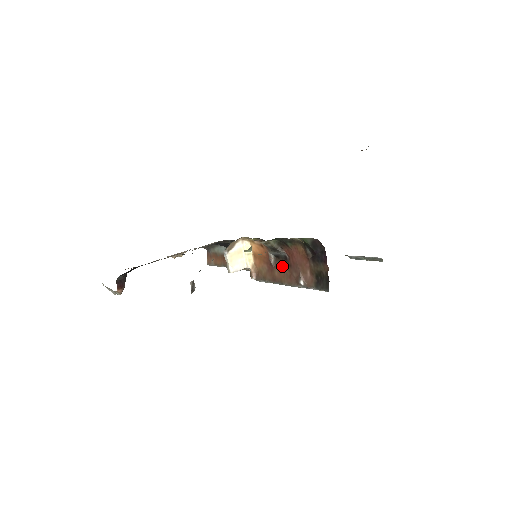
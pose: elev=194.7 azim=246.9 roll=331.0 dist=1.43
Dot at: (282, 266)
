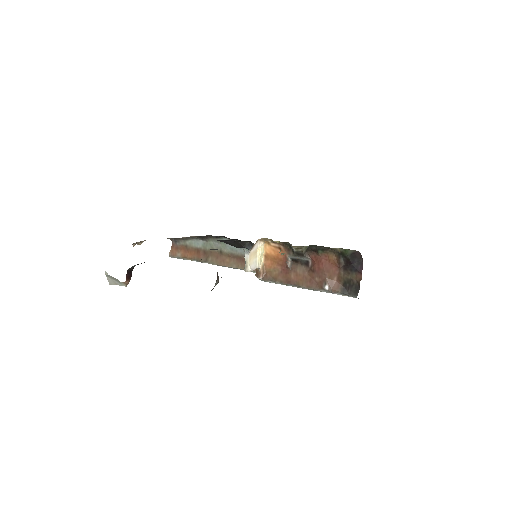
Dot at: (301, 270)
